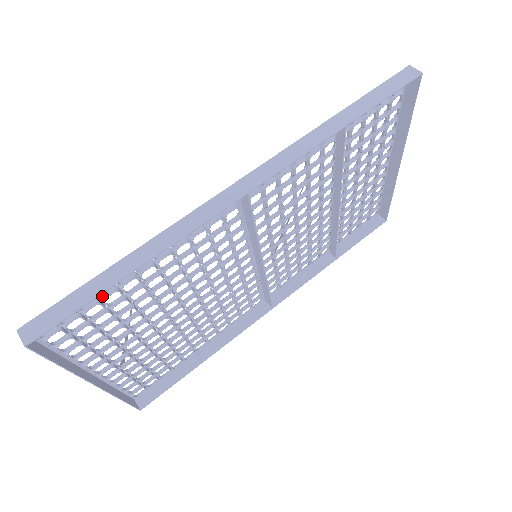
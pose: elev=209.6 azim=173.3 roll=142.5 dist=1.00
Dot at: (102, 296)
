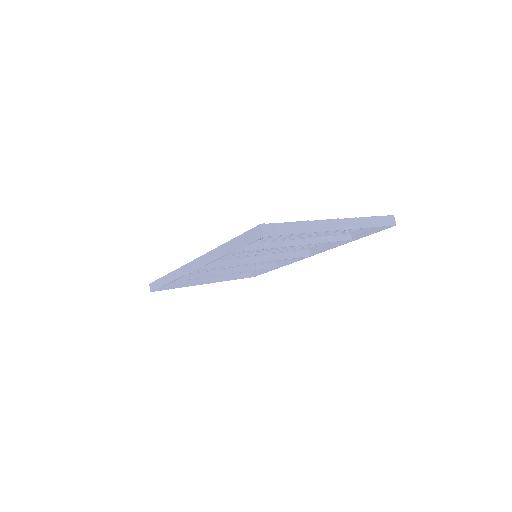
Dot at: occluded
